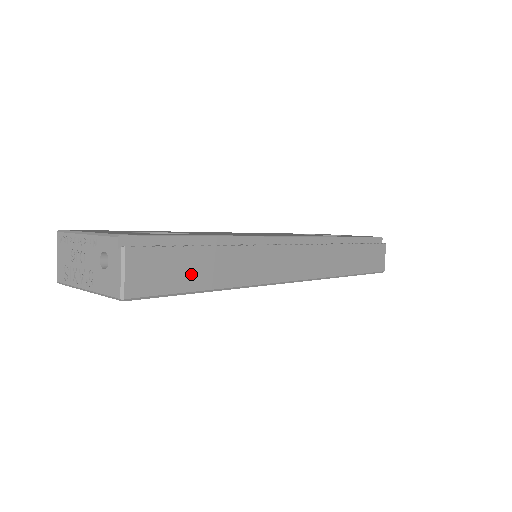
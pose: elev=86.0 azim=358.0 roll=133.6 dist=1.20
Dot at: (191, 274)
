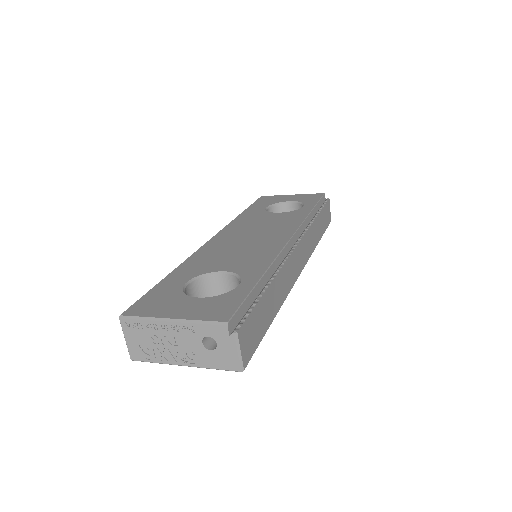
Dot at: (264, 319)
